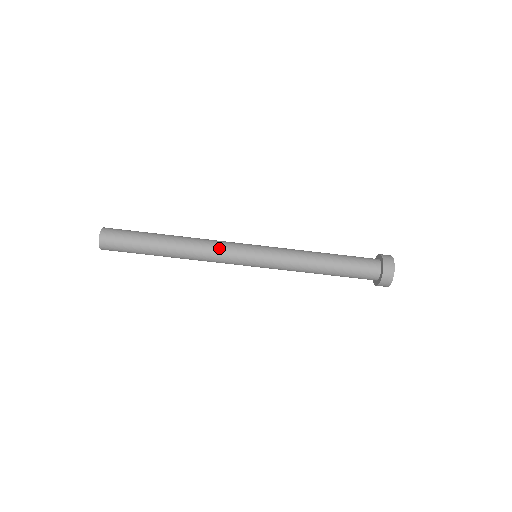
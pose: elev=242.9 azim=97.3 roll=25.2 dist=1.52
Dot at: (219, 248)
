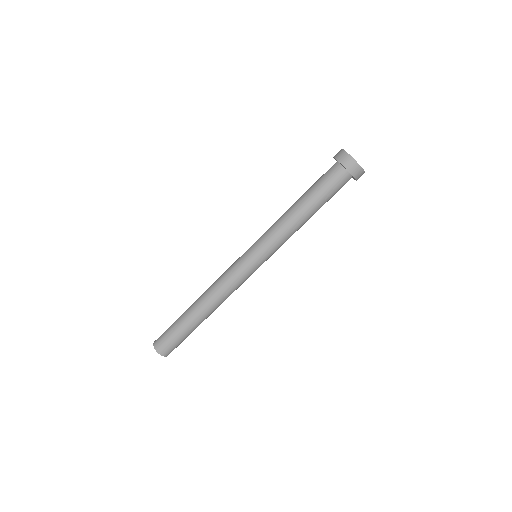
Dot at: (226, 278)
